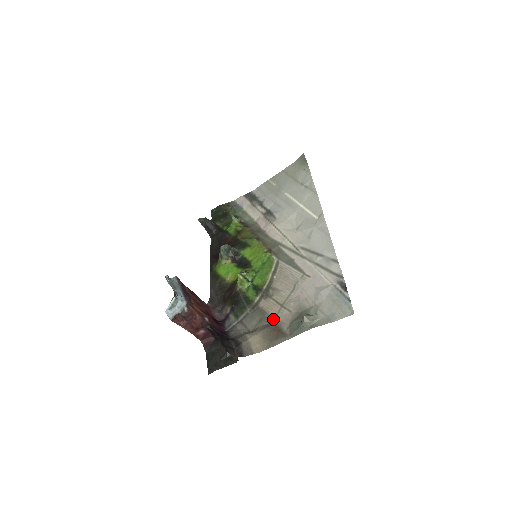
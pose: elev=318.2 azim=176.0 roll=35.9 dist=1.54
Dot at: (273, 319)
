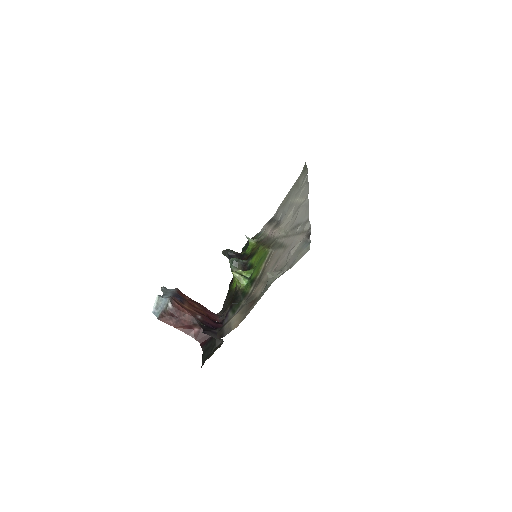
Dot at: occluded
